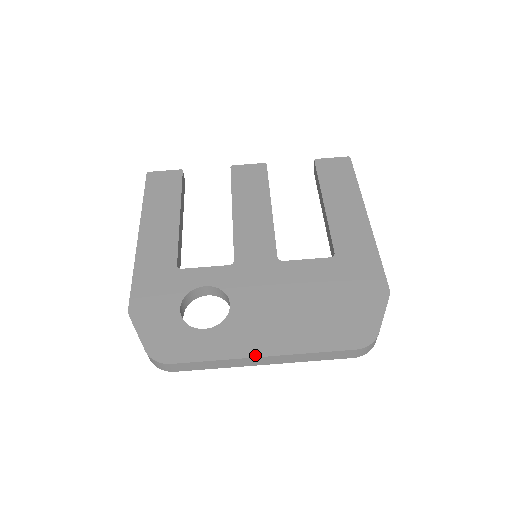
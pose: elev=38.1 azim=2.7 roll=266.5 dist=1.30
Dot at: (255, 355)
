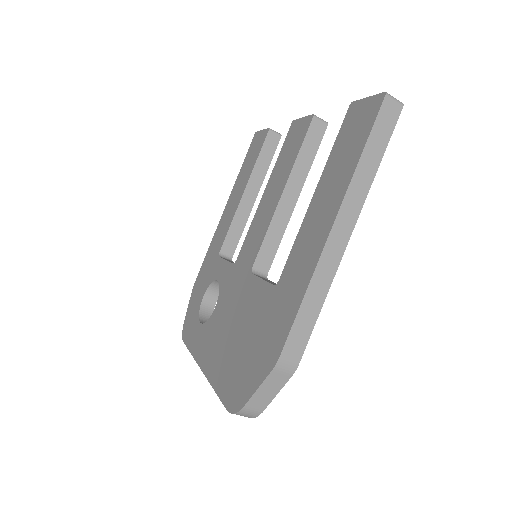
Dot at: (200, 365)
